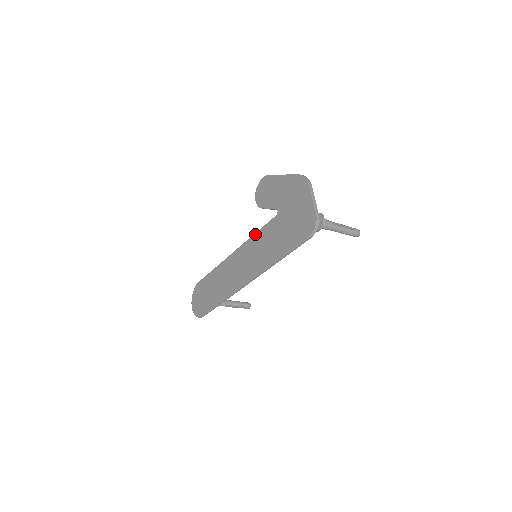
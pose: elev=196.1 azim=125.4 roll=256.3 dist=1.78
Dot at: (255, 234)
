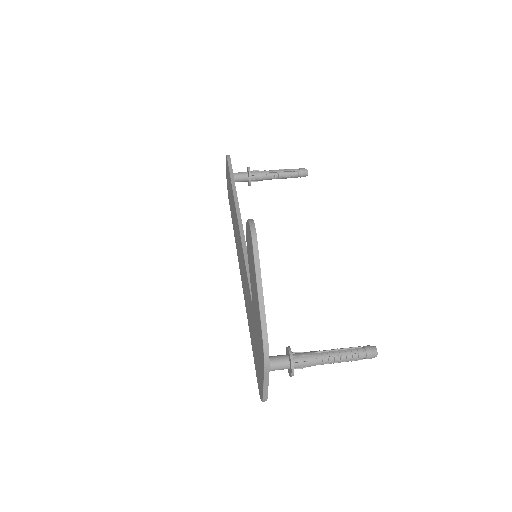
Dot at: (244, 261)
